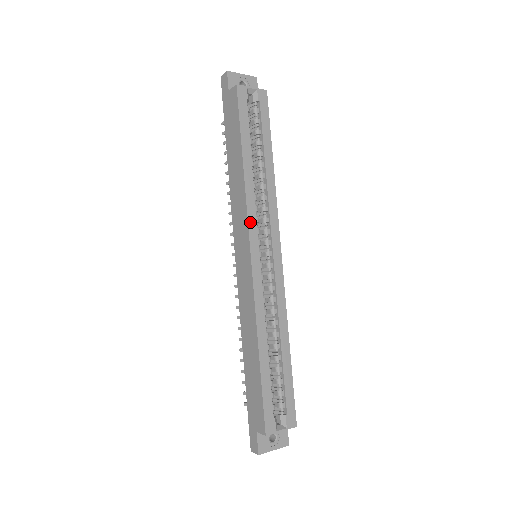
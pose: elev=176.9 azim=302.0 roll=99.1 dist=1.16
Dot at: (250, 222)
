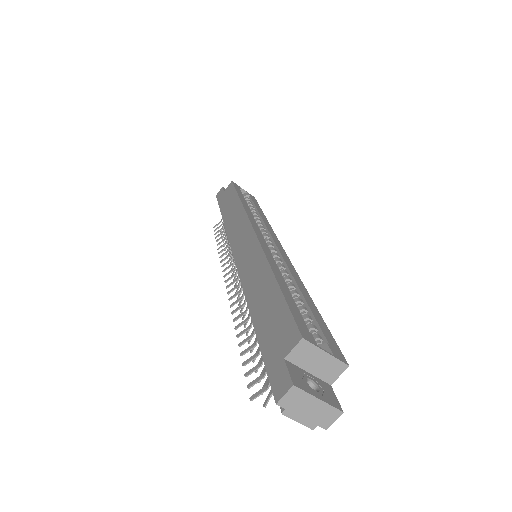
Dot at: (250, 219)
